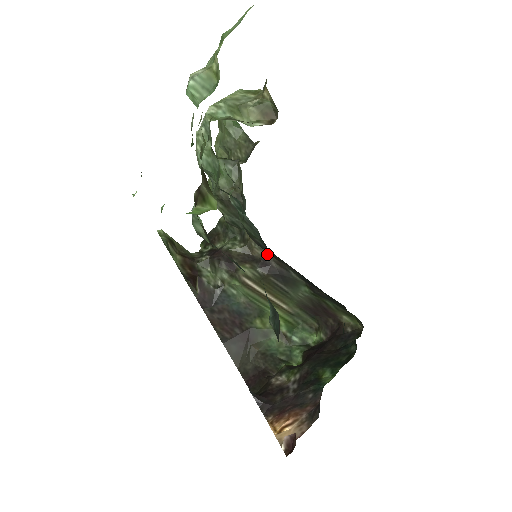
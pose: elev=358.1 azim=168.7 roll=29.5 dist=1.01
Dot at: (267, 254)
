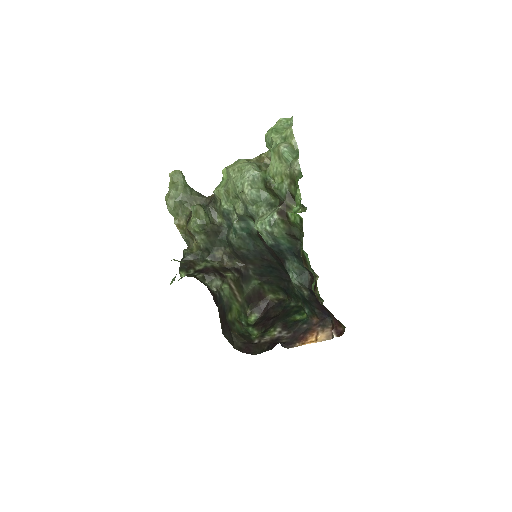
Dot at: (235, 263)
